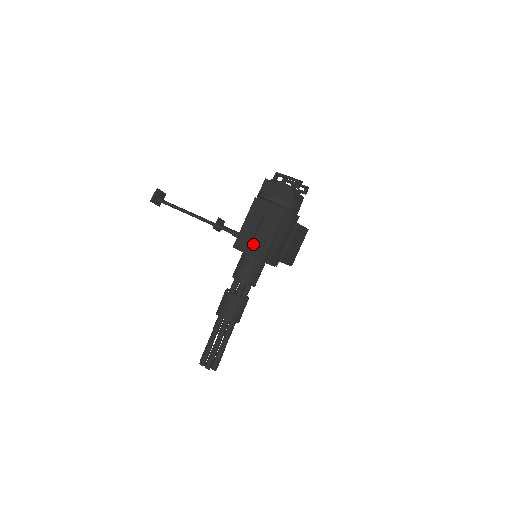
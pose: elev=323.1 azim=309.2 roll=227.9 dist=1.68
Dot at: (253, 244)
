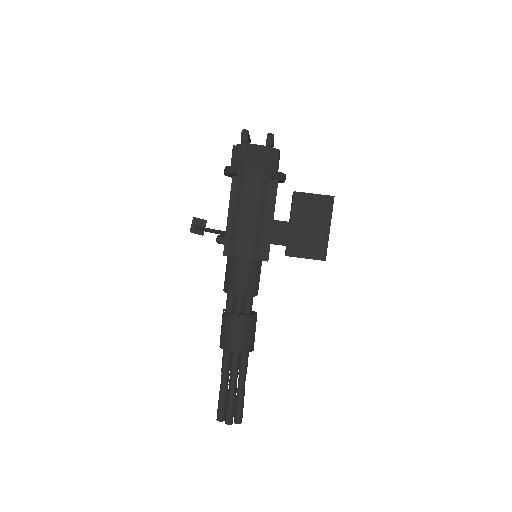
Dot at: (221, 237)
